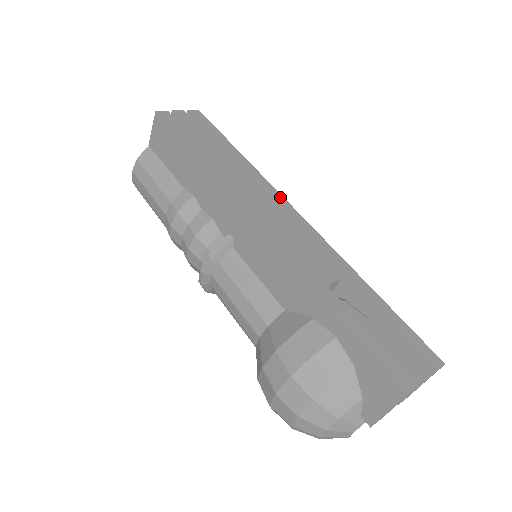
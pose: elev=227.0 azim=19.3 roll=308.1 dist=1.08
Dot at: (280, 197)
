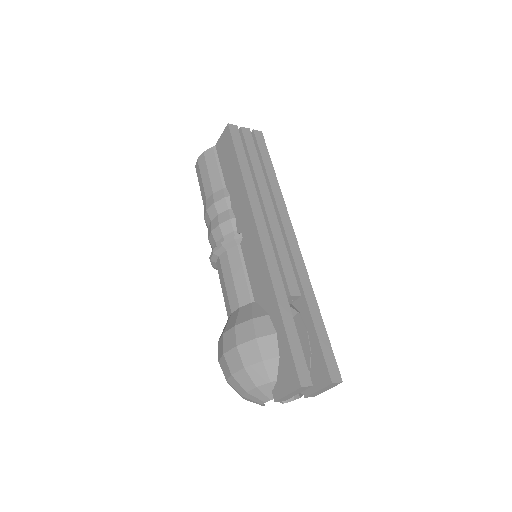
Dot at: (288, 221)
